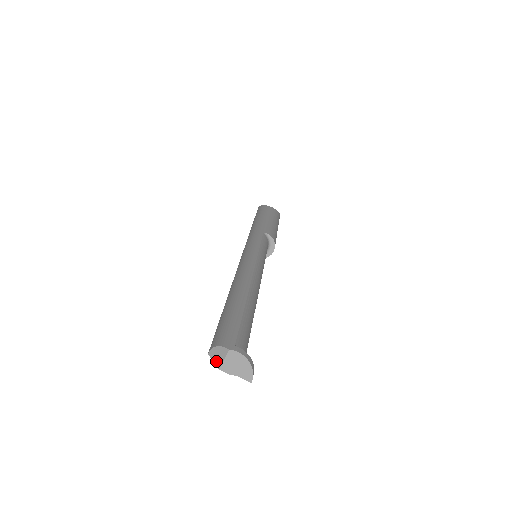
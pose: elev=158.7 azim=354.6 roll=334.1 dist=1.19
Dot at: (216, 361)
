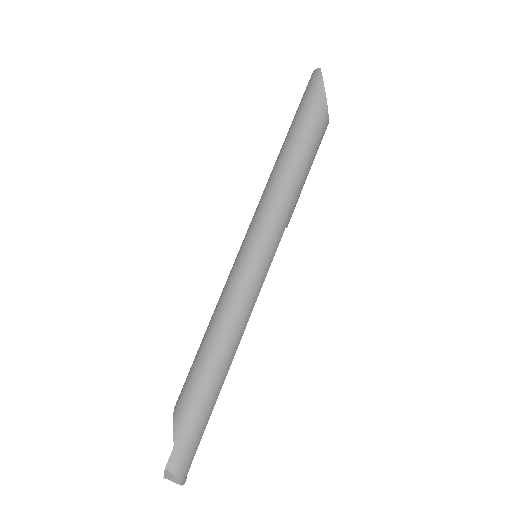
Dot at: (166, 476)
